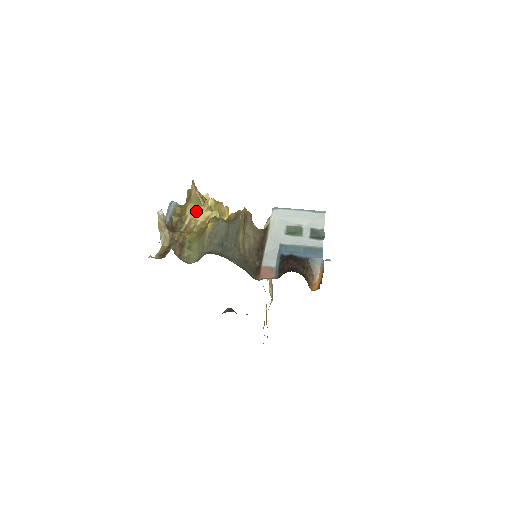
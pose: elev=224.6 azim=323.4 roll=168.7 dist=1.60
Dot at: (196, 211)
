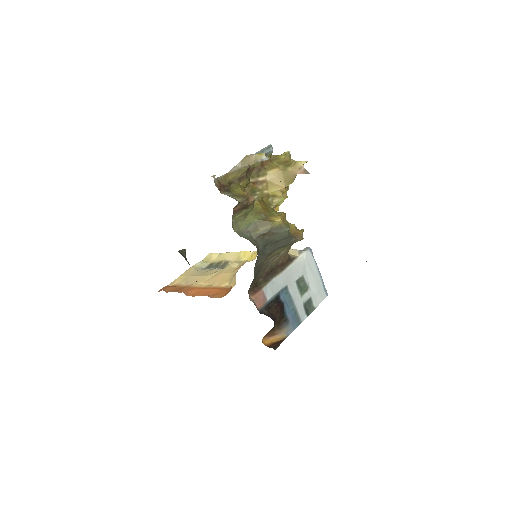
Dot at: (277, 182)
